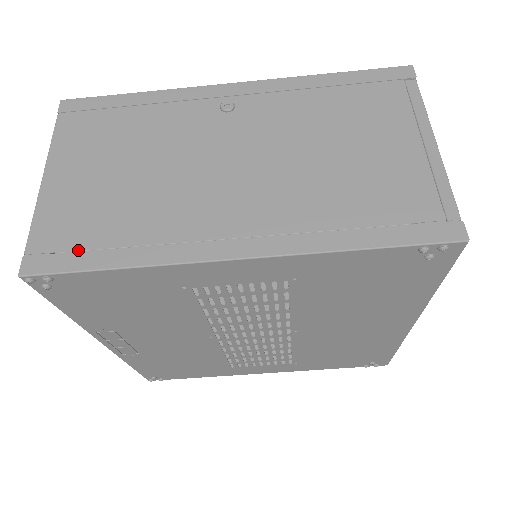
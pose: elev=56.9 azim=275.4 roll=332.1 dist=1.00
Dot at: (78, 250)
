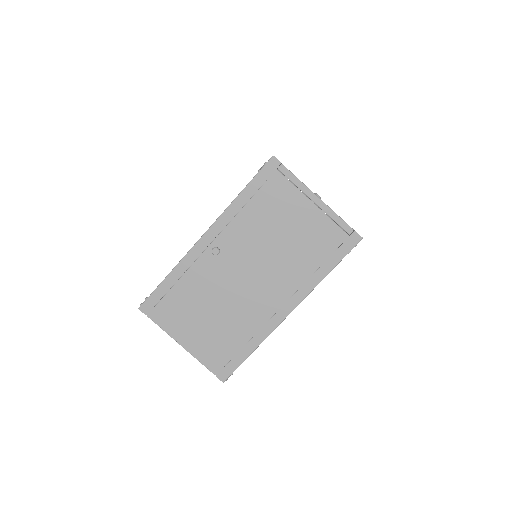
Dot at: (232, 358)
